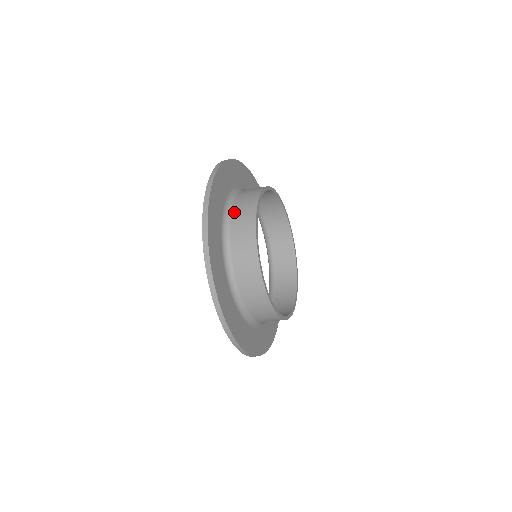
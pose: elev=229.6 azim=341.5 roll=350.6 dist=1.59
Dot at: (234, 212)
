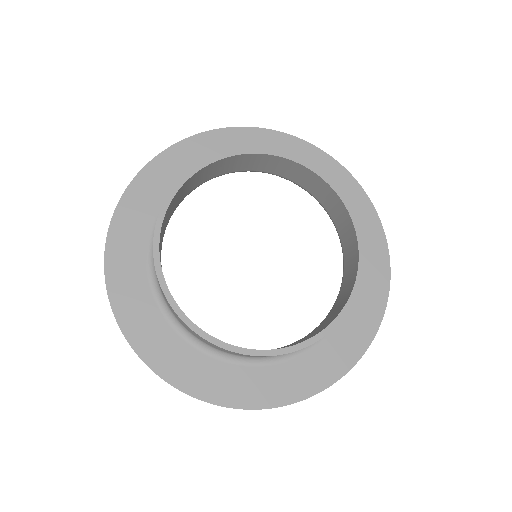
Dot at: occluded
